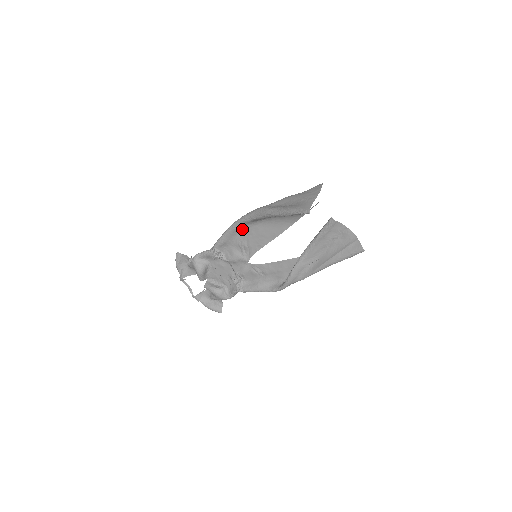
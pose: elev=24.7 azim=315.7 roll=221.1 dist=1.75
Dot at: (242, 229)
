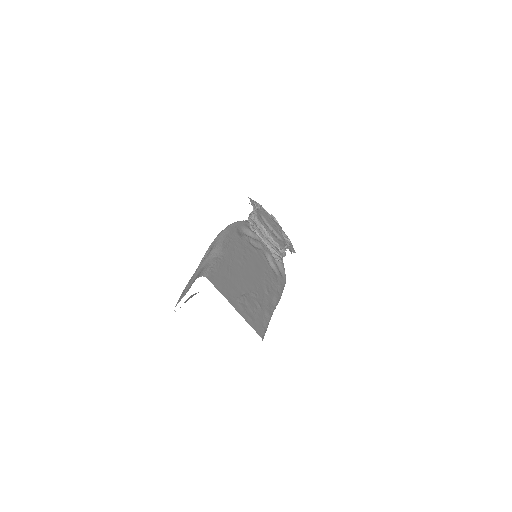
Dot at: (237, 232)
